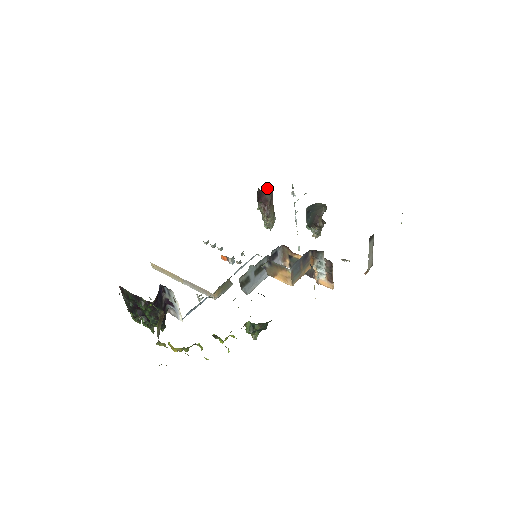
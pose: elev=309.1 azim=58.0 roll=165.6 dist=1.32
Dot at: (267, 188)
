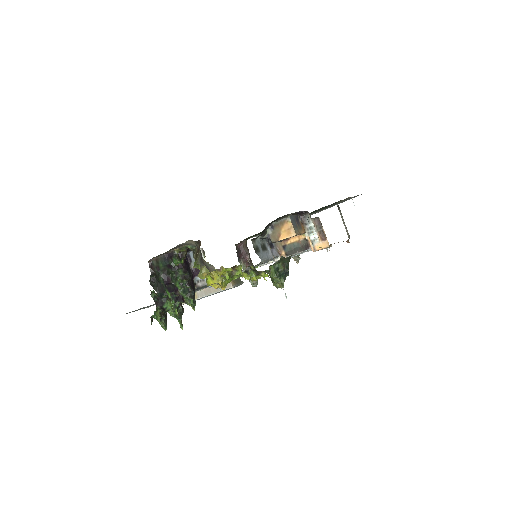
Dot at: (244, 242)
